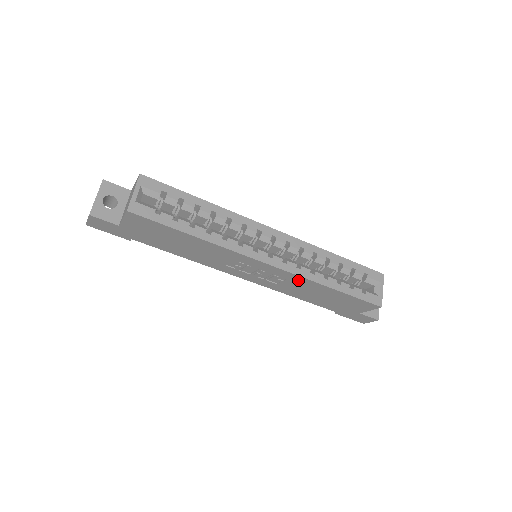
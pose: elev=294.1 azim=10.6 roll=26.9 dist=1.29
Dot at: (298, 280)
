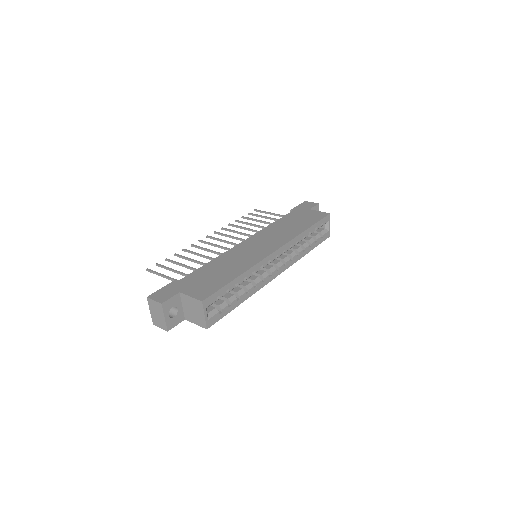
Dot at: occluded
